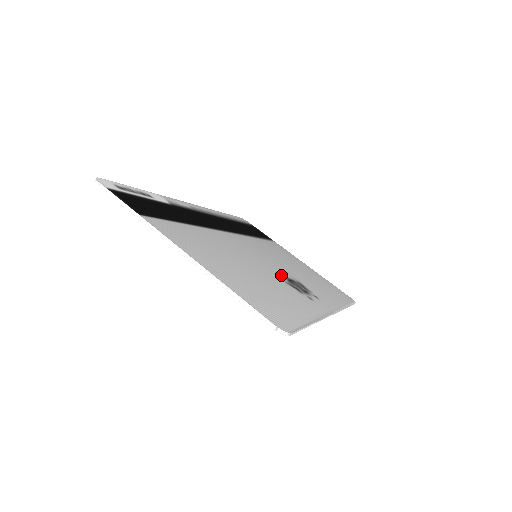
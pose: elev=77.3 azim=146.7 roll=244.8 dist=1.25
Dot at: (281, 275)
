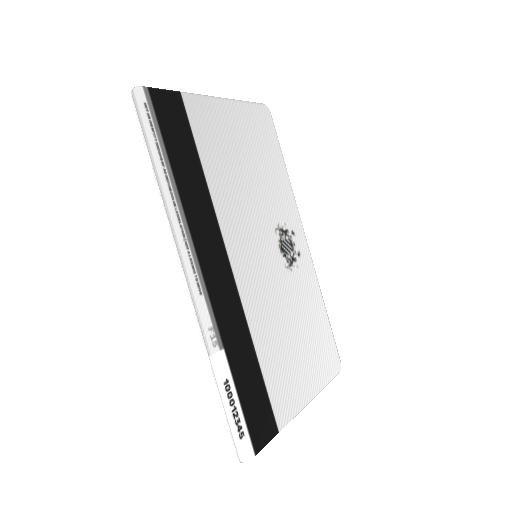
Dot at: (280, 258)
